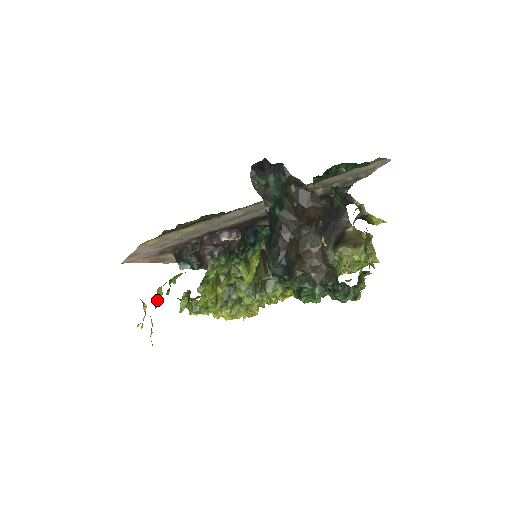
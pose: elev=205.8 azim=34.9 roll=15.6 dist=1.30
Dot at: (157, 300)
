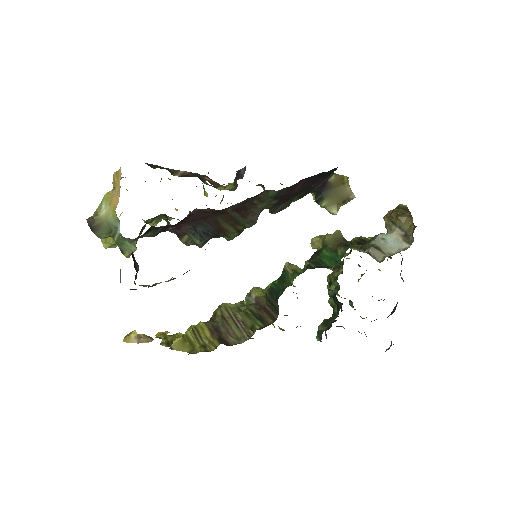
Dot at: occluded
